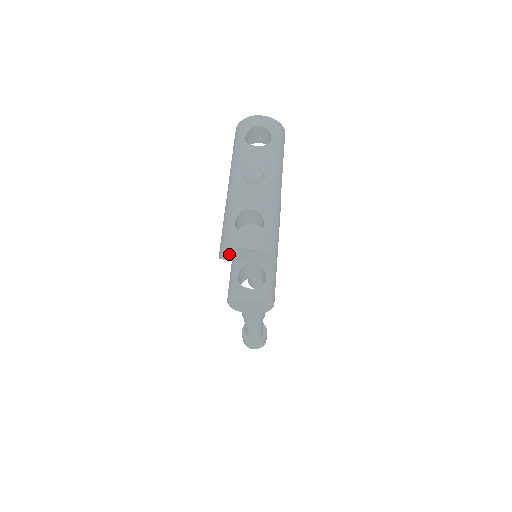
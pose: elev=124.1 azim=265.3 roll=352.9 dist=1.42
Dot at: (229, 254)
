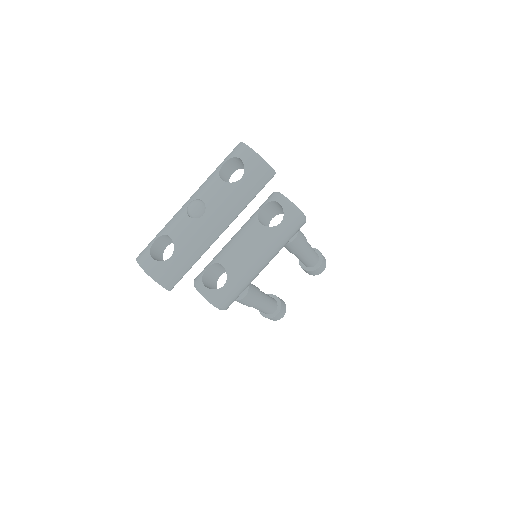
Dot at: occluded
